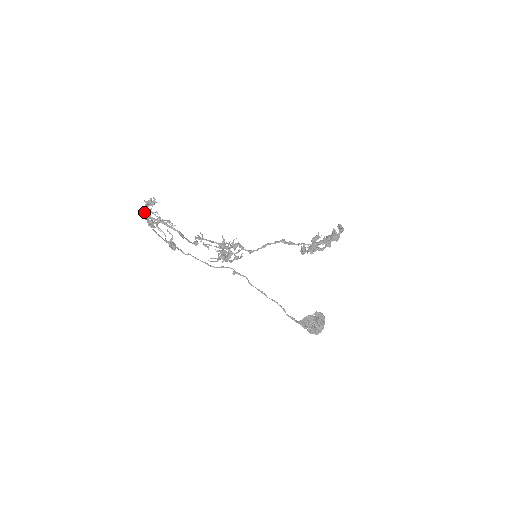
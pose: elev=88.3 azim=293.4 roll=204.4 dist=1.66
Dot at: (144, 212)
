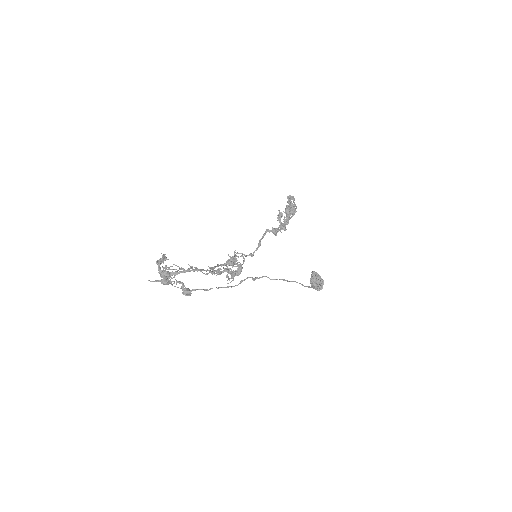
Dot at: (163, 272)
